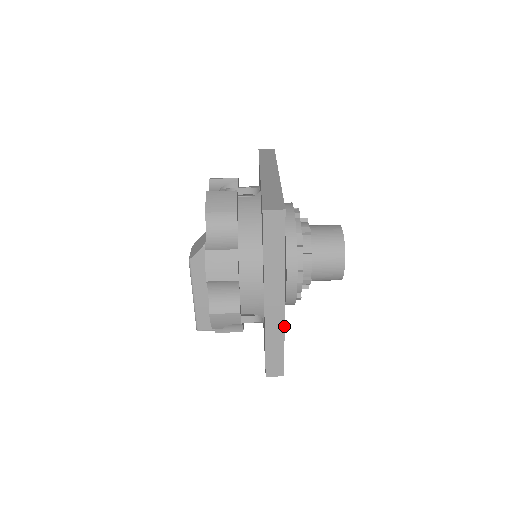
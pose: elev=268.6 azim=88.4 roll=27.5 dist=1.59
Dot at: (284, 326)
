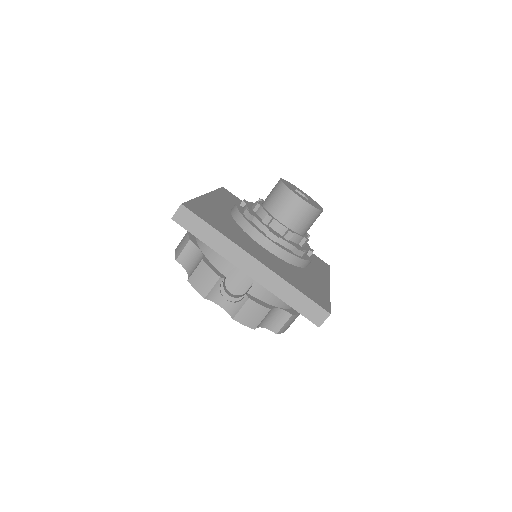
Dot at: (329, 279)
